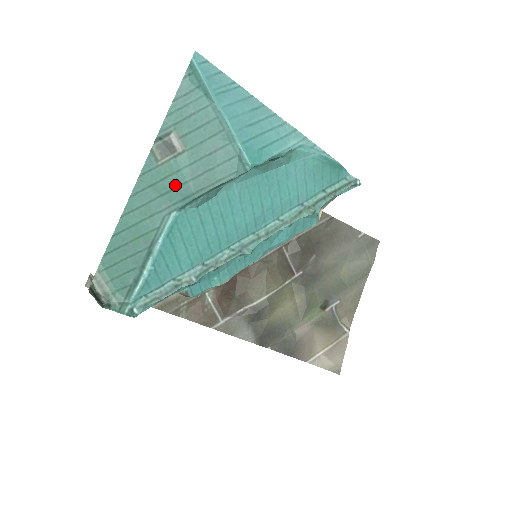
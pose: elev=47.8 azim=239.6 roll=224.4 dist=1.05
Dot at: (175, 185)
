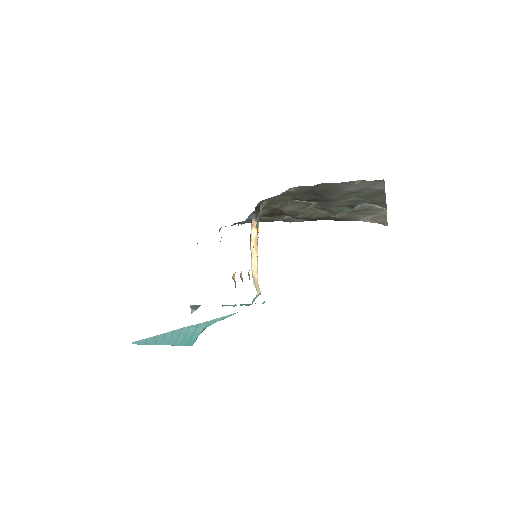
Dot at: occluded
